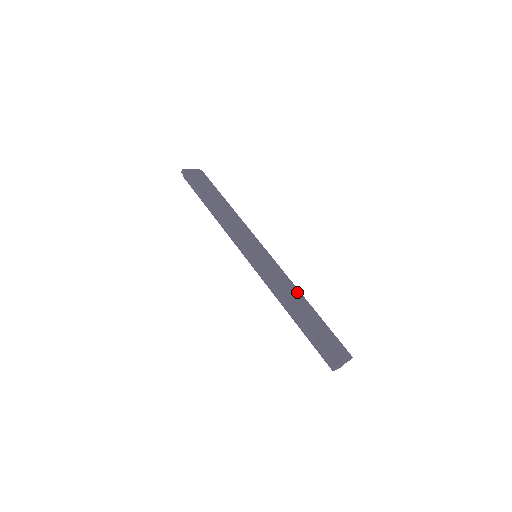
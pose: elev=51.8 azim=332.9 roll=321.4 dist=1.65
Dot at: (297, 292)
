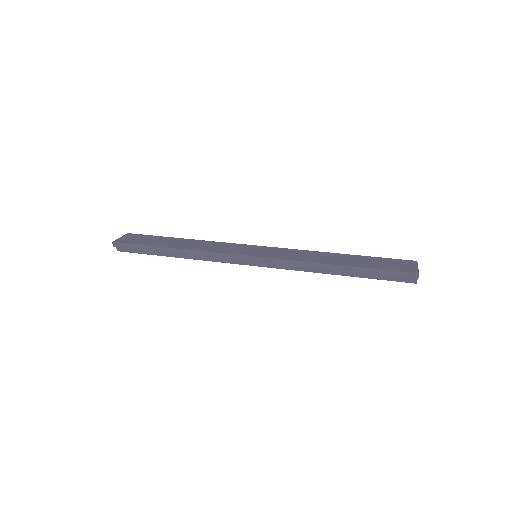
Dot at: (321, 253)
